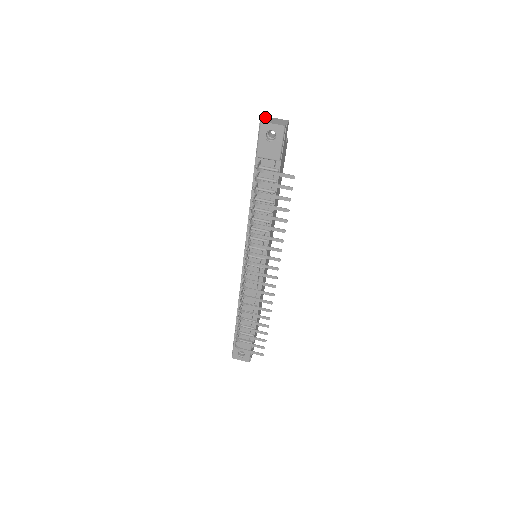
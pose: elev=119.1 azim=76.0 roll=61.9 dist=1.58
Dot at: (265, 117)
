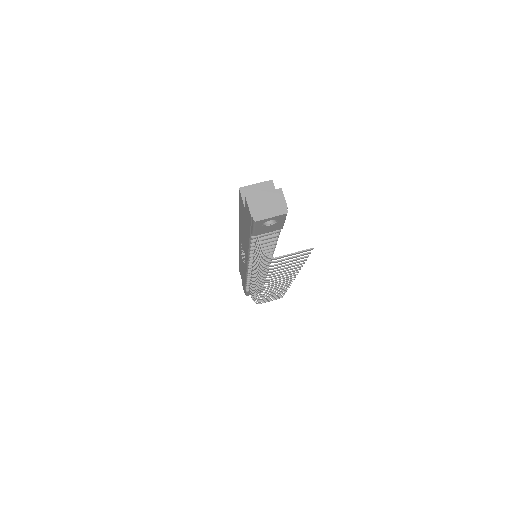
Dot at: (251, 201)
